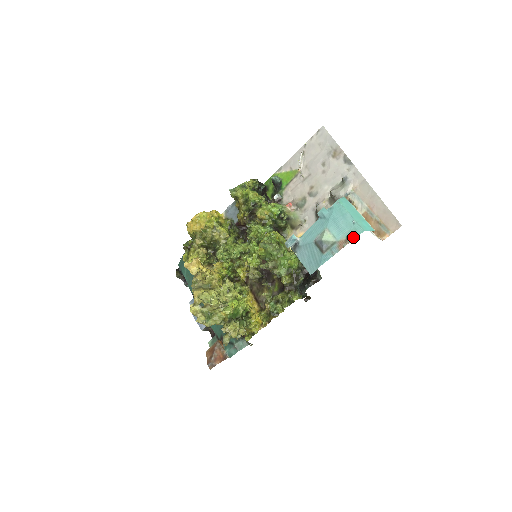
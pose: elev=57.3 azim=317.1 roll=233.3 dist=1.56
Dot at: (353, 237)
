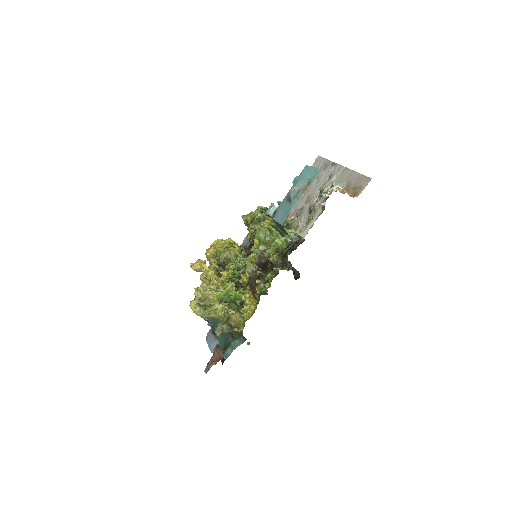
Dot at: (314, 178)
